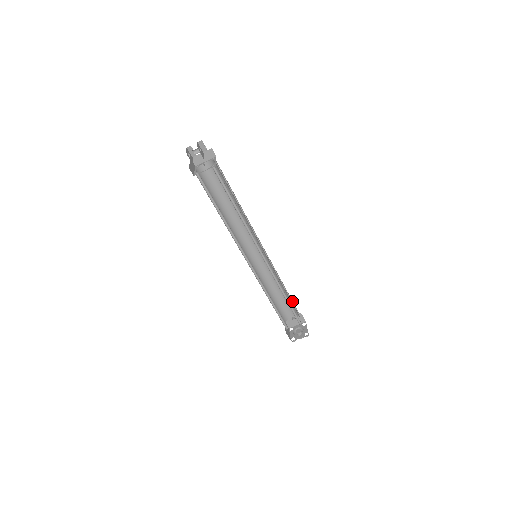
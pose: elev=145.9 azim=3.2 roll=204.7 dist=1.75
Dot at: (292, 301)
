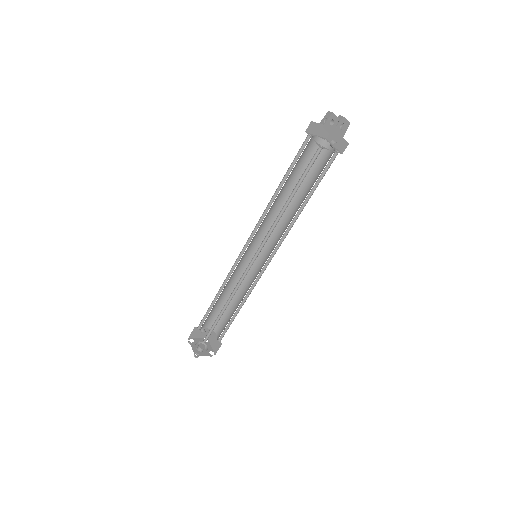
Dot at: occluded
